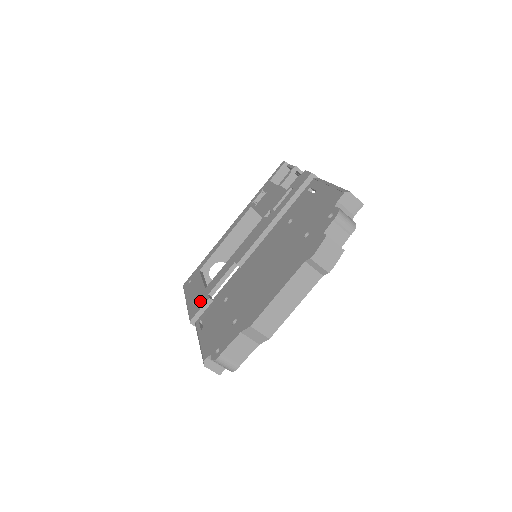
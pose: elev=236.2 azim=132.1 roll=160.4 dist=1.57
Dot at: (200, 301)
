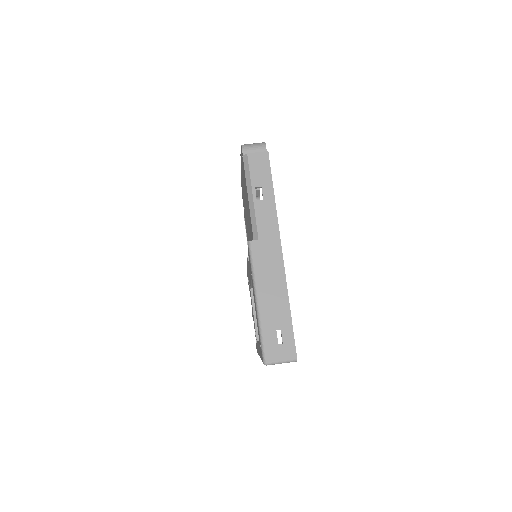
Dot at: (249, 261)
